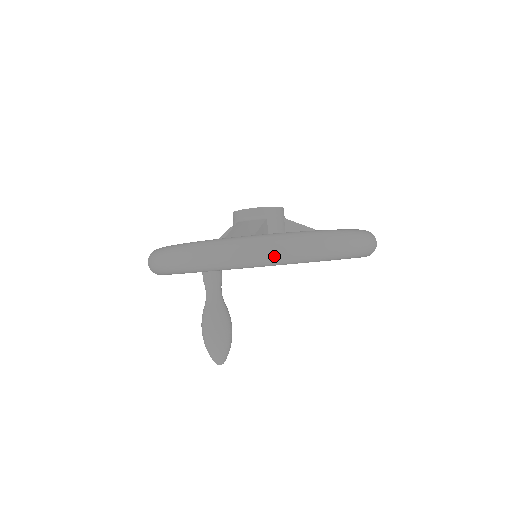
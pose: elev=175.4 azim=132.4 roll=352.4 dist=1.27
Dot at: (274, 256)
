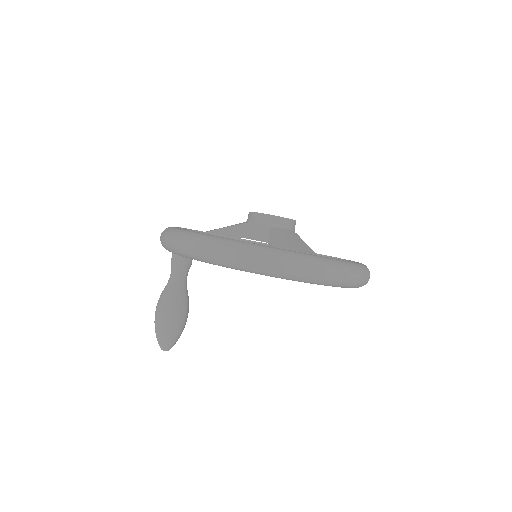
Dot at: (359, 283)
